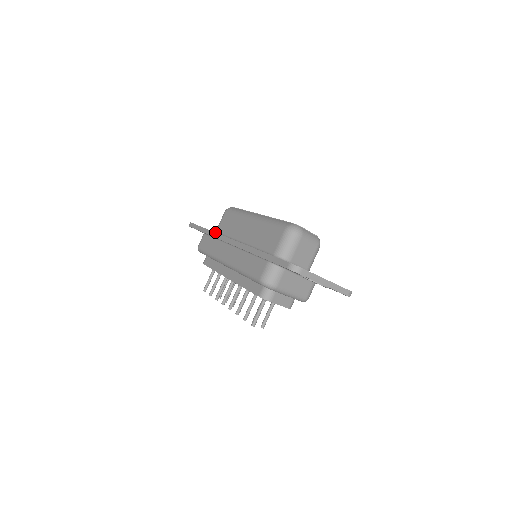
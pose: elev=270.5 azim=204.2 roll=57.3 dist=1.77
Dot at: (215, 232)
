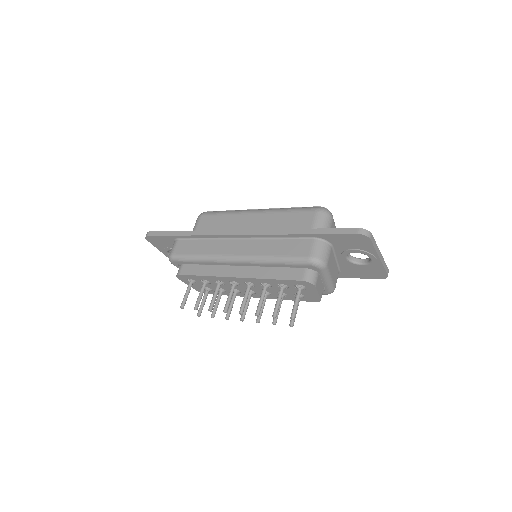
Dot at: (206, 230)
